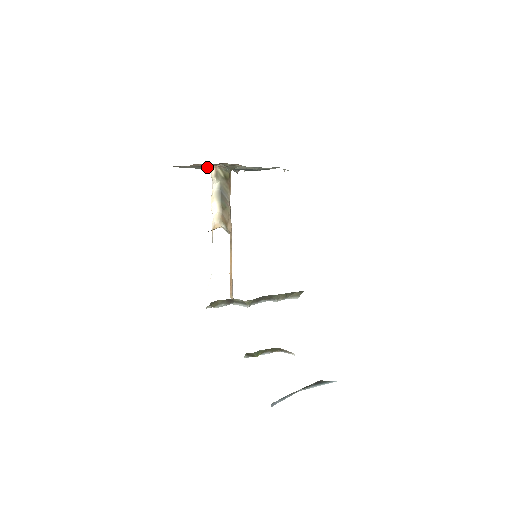
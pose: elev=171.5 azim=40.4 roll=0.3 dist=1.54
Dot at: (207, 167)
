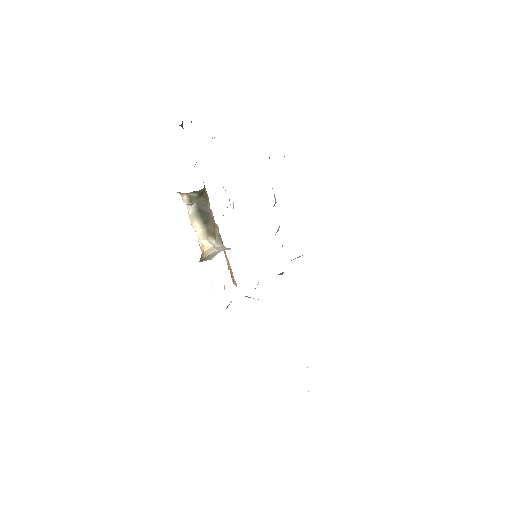
Dot at: occluded
